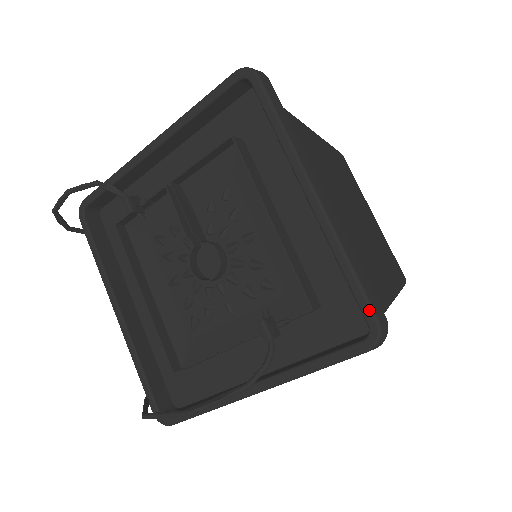
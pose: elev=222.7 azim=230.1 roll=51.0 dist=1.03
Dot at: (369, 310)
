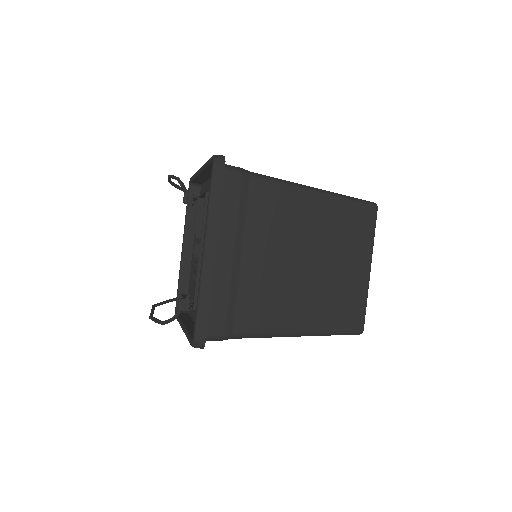
Dot at: (195, 328)
